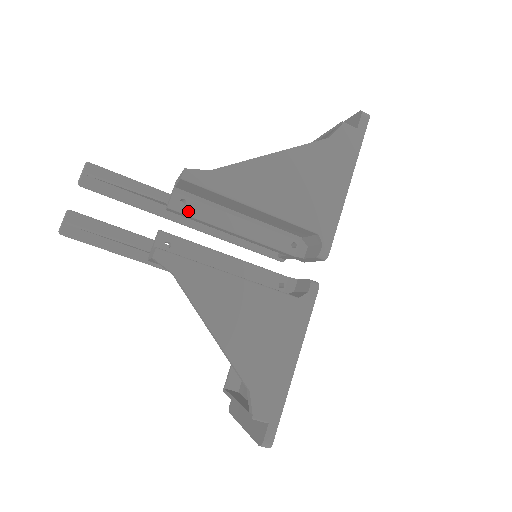
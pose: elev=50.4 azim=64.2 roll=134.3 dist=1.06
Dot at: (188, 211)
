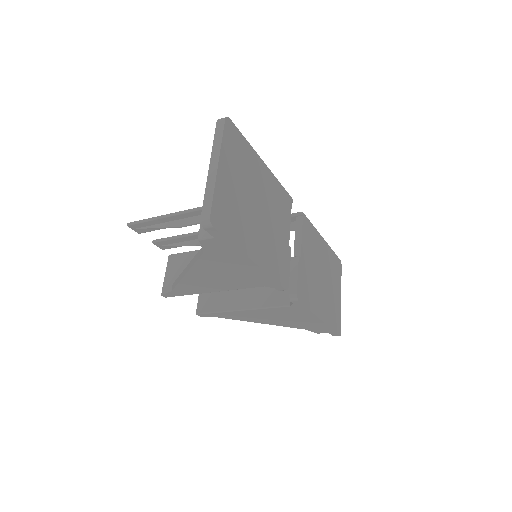
Dot at: occluded
